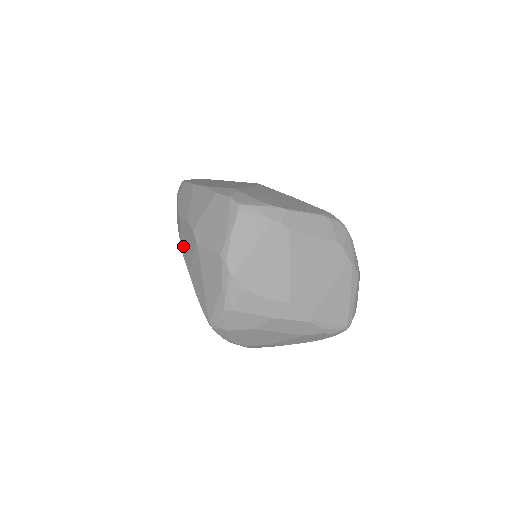
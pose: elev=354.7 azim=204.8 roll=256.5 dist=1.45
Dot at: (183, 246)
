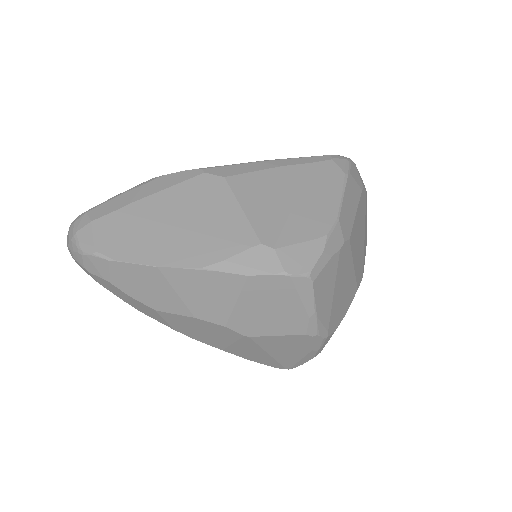
Dot at: (188, 333)
